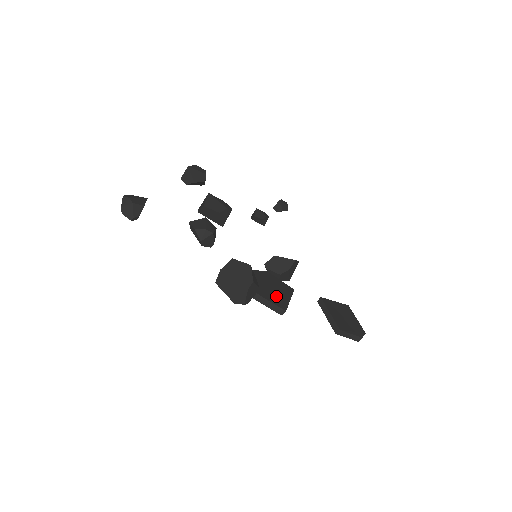
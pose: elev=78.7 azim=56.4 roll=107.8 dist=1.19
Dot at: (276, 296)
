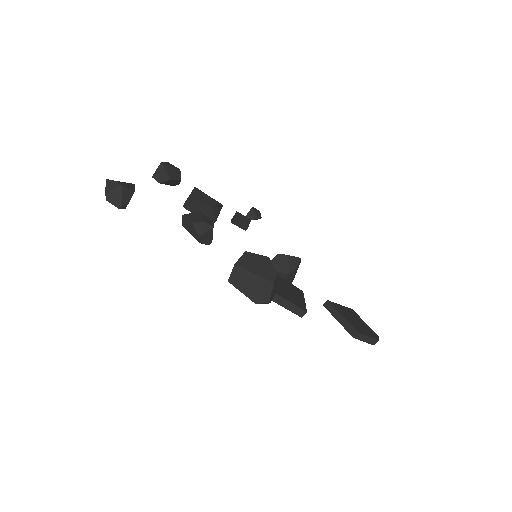
Dot at: (292, 296)
